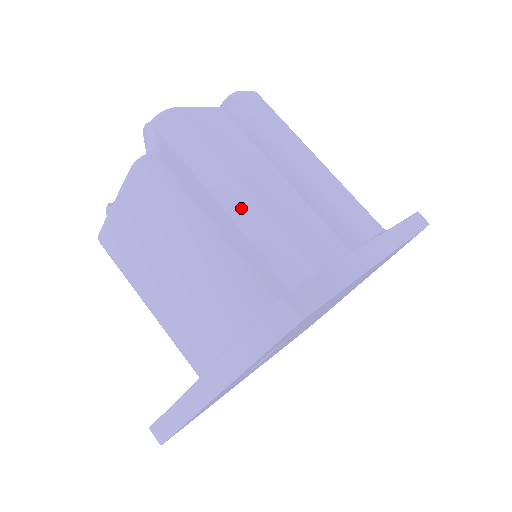
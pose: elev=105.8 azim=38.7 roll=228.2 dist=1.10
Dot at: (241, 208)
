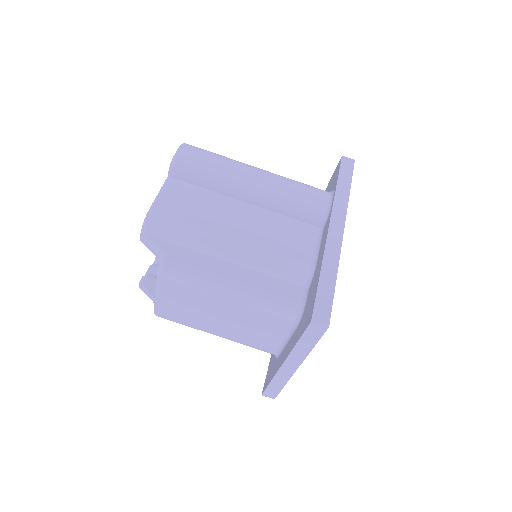
Dot at: (240, 256)
